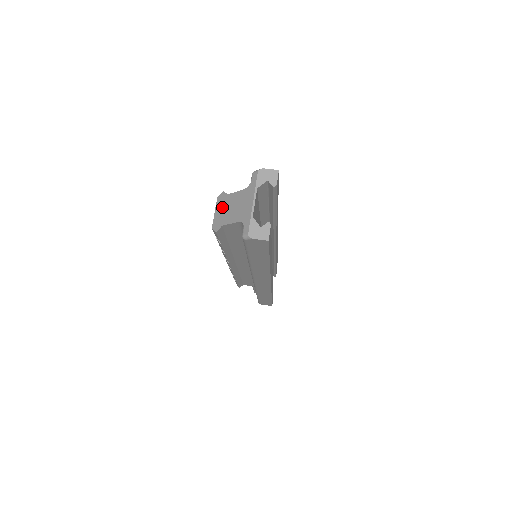
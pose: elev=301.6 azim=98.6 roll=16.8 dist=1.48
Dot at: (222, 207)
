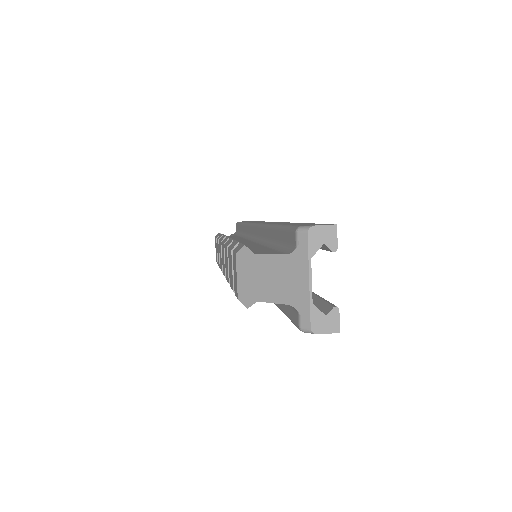
Dot at: (249, 272)
